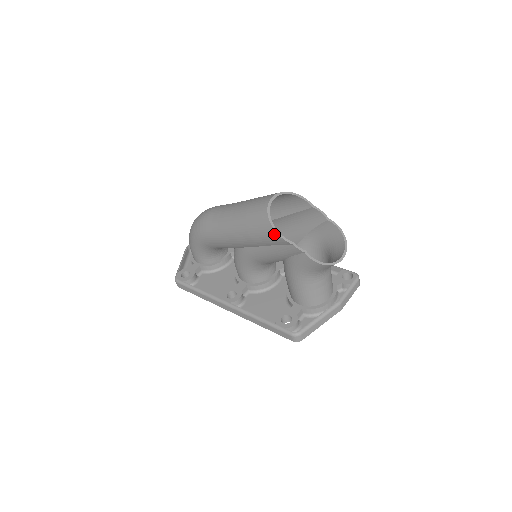
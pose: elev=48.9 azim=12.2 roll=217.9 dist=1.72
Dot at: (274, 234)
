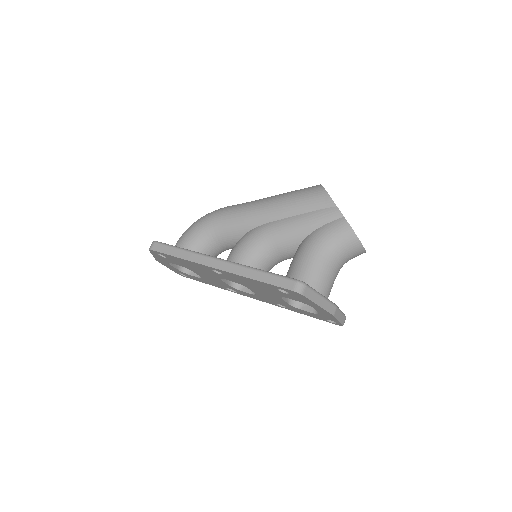
Dot at: (323, 194)
